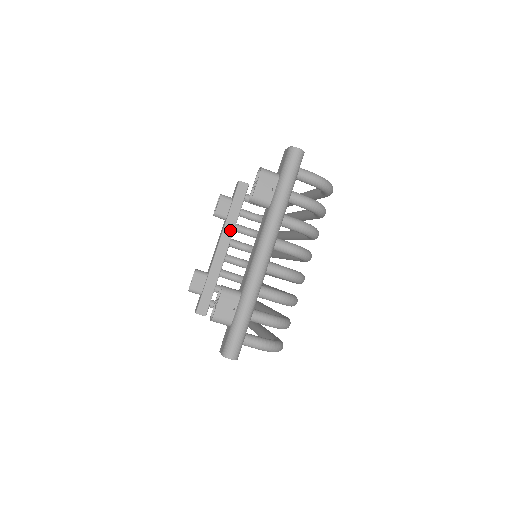
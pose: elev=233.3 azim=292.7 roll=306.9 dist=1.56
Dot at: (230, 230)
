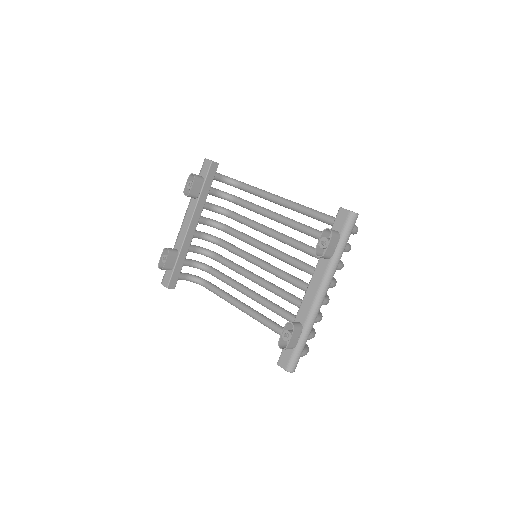
Dot at: (200, 209)
